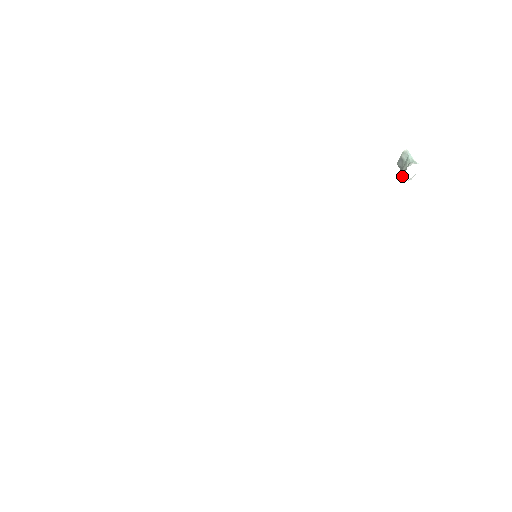
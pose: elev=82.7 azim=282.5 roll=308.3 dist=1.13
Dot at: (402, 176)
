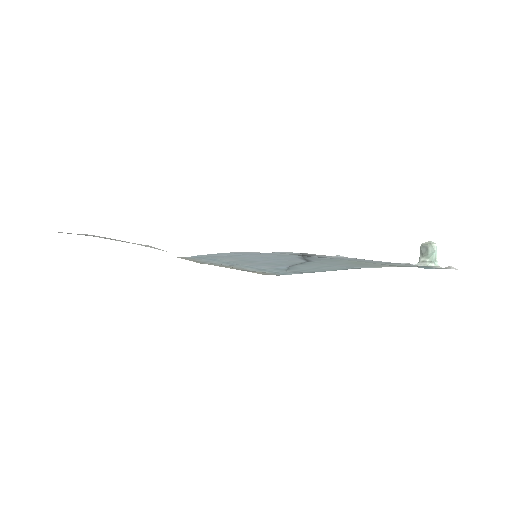
Dot at: (418, 262)
